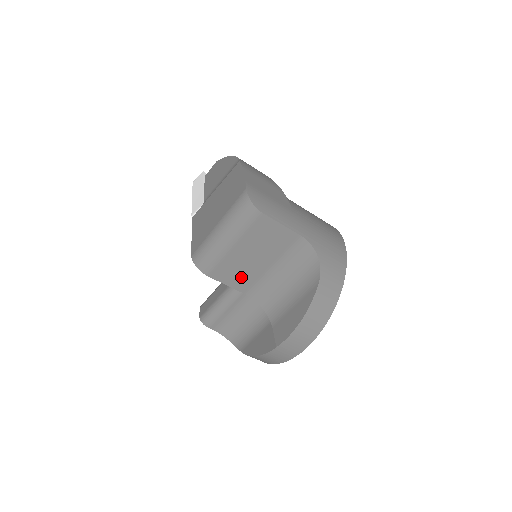
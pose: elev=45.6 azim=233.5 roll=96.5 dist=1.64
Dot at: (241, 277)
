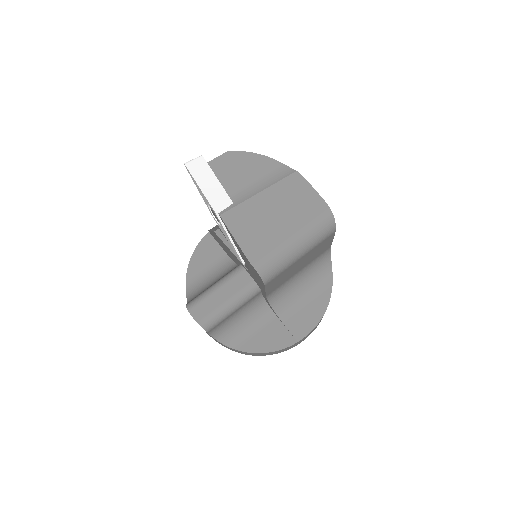
Dot at: (278, 283)
